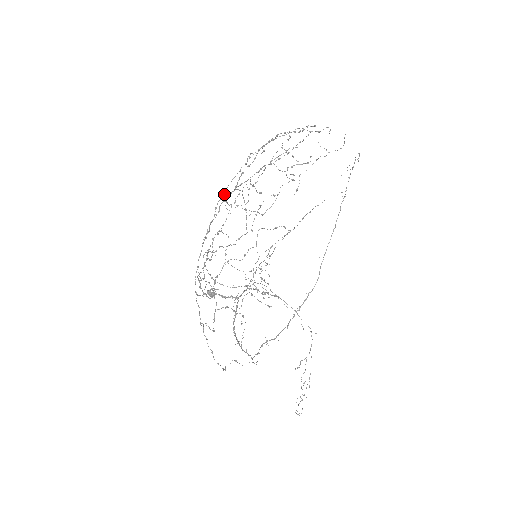
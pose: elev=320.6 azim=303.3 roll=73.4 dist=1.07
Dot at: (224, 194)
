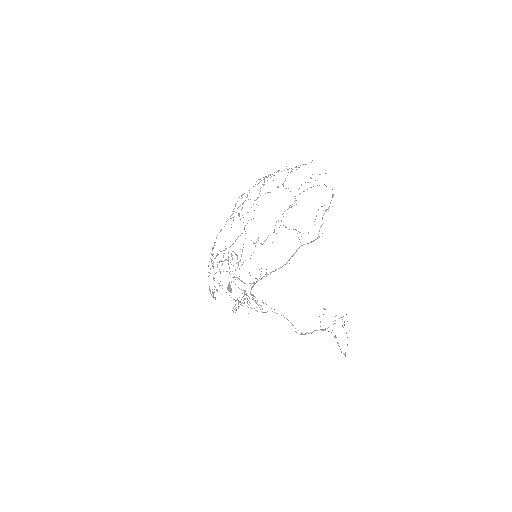
Dot at: occluded
